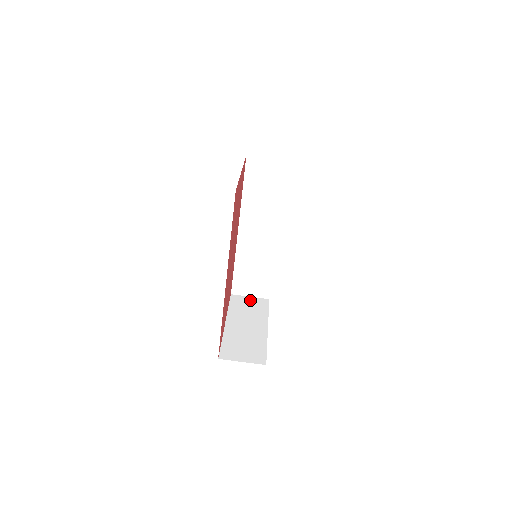
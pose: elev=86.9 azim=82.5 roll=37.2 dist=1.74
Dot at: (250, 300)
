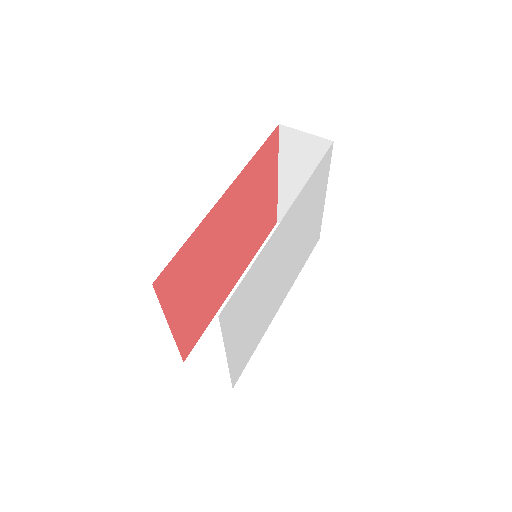
Dot at: occluded
